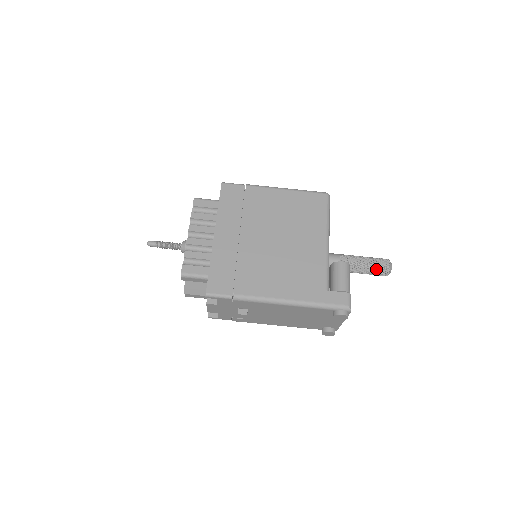
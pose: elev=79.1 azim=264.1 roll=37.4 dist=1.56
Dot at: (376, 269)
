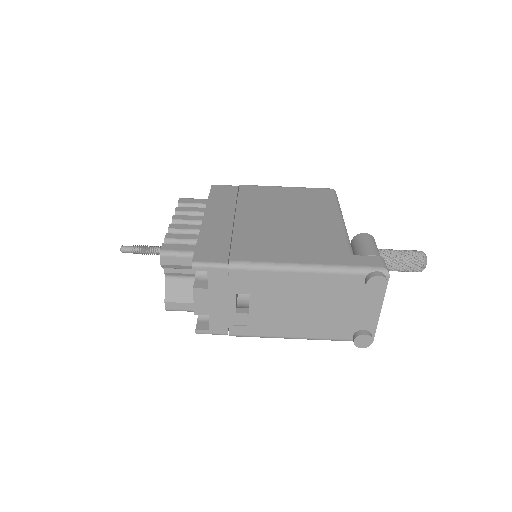
Dot at: (408, 259)
